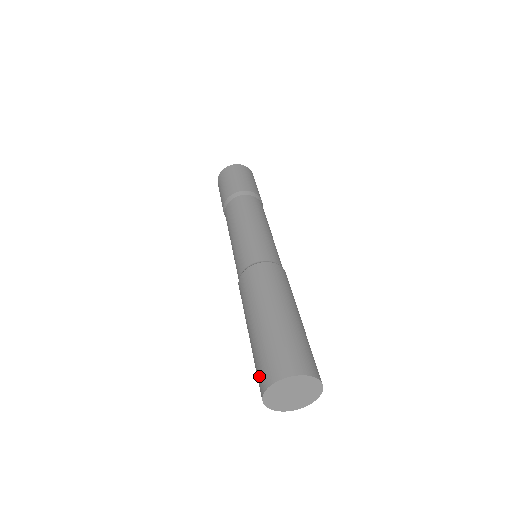
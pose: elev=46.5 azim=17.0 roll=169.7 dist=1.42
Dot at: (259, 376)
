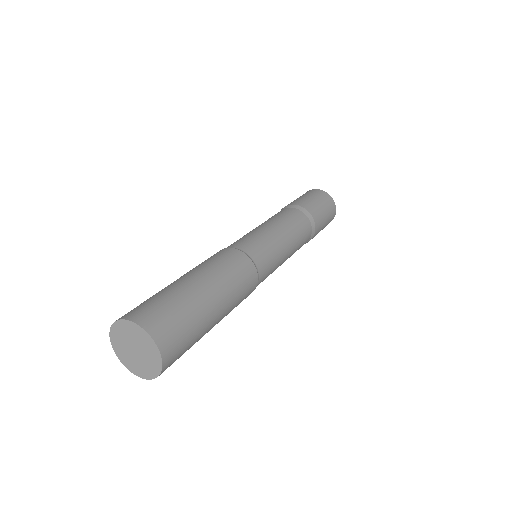
Dot at: occluded
